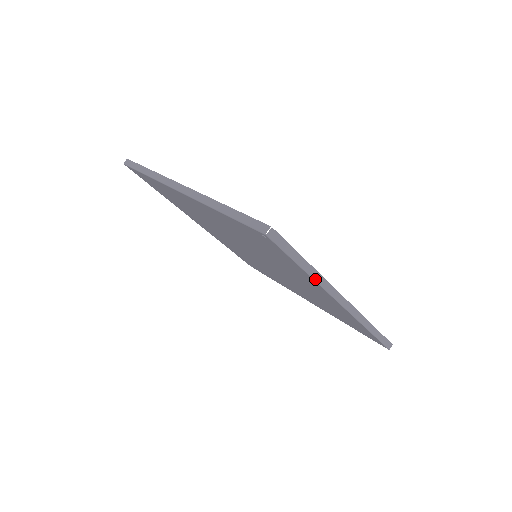
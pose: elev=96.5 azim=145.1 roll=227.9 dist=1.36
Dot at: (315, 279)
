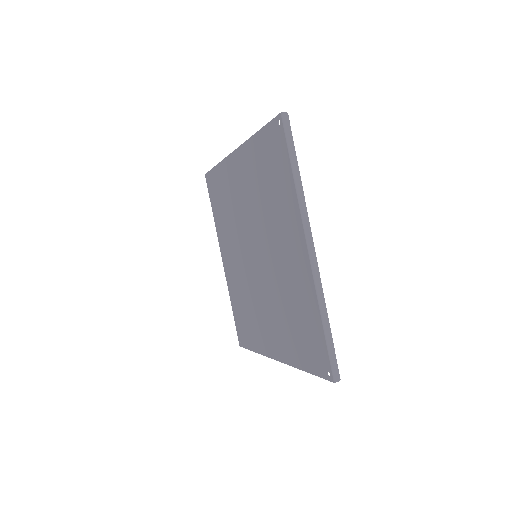
Dot at: (298, 192)
